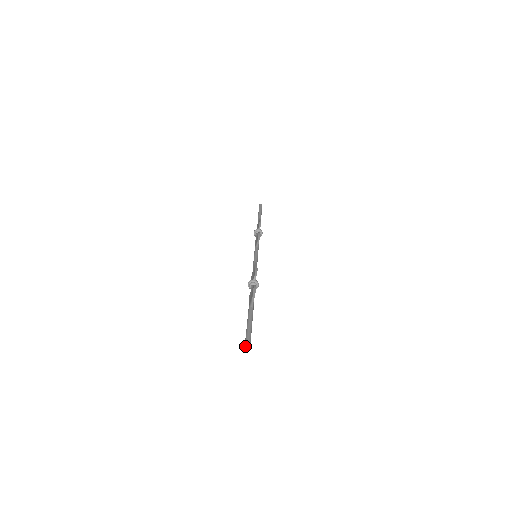
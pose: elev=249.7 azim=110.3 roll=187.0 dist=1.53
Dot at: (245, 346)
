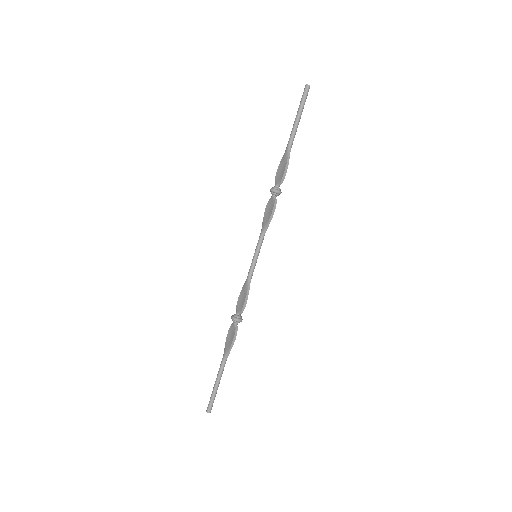
Dot at: occluded
